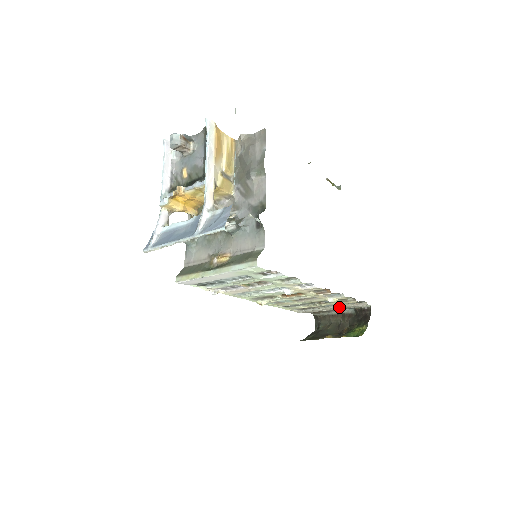
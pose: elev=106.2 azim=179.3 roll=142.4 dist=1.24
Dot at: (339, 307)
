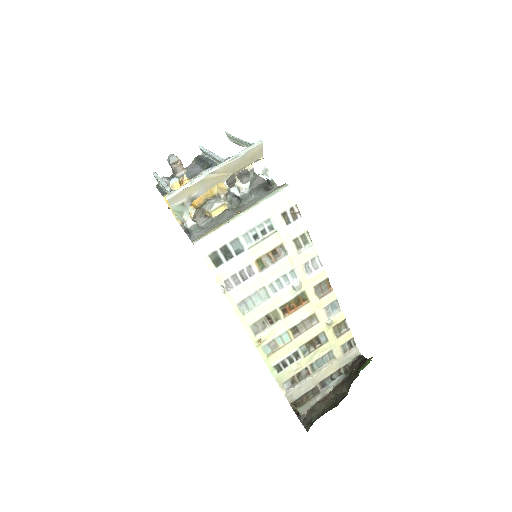
Dot at: (331, 365)
